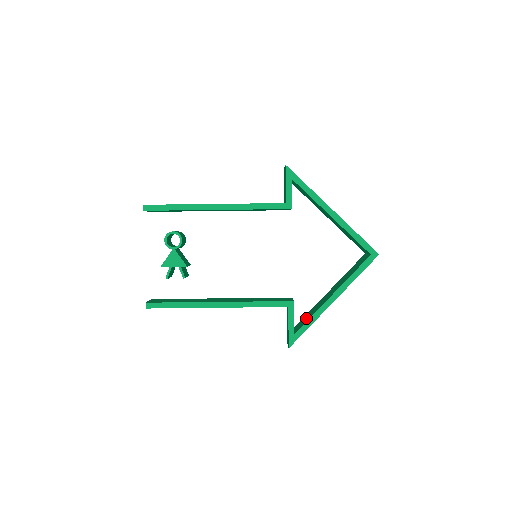
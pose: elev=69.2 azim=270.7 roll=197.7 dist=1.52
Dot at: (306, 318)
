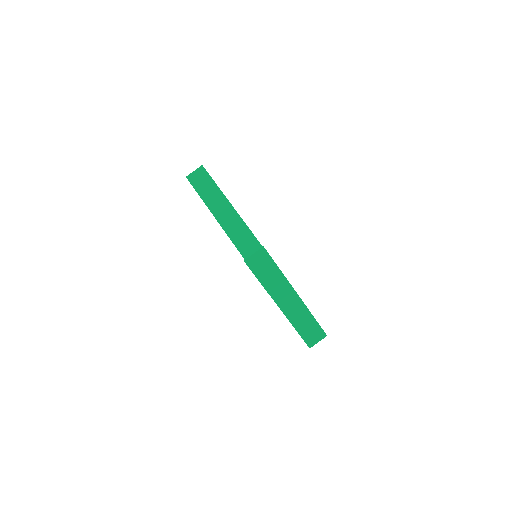
Dot at: occluded
